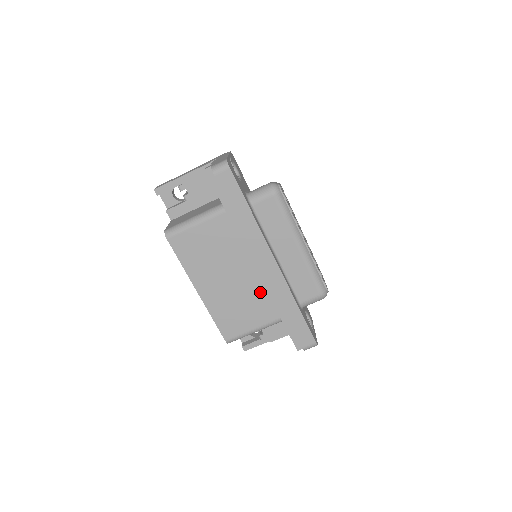
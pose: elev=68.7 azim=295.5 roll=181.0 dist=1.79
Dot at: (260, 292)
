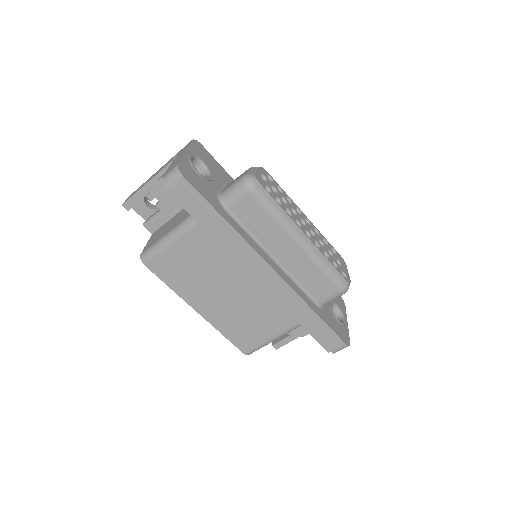
Dot at: (267, 300)
